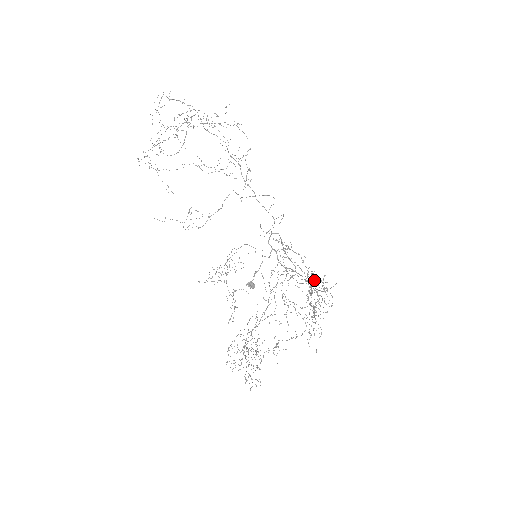
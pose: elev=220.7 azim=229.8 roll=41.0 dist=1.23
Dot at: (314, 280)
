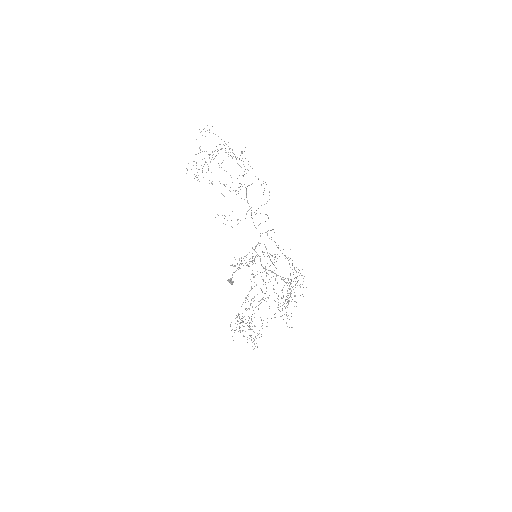
Dot at: occluded
